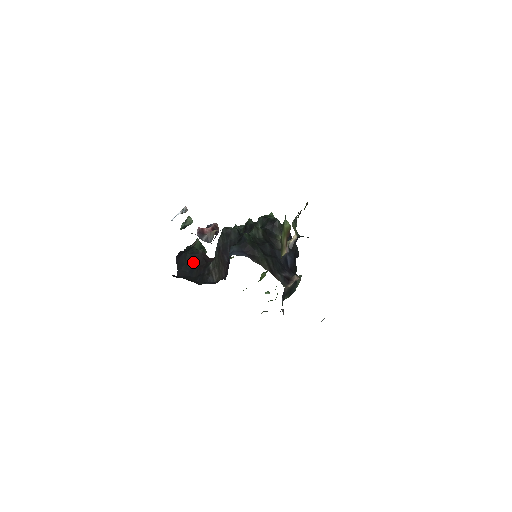
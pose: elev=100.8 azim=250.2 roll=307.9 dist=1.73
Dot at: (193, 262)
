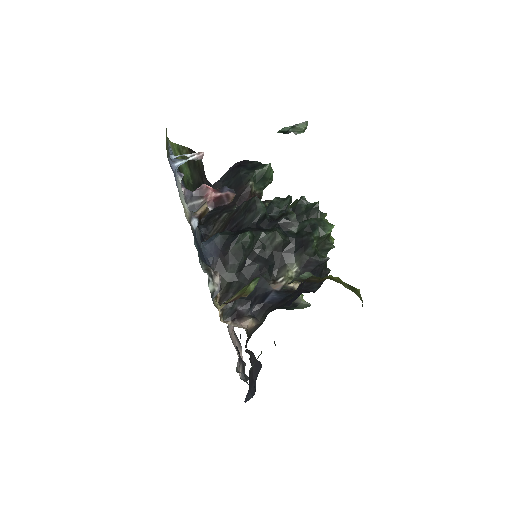
Dot at: (234, 187)
